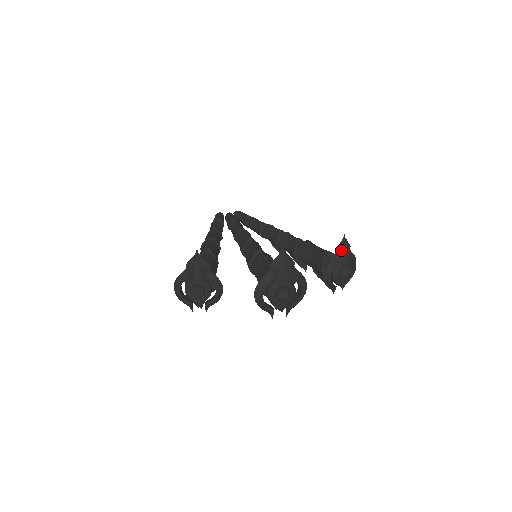
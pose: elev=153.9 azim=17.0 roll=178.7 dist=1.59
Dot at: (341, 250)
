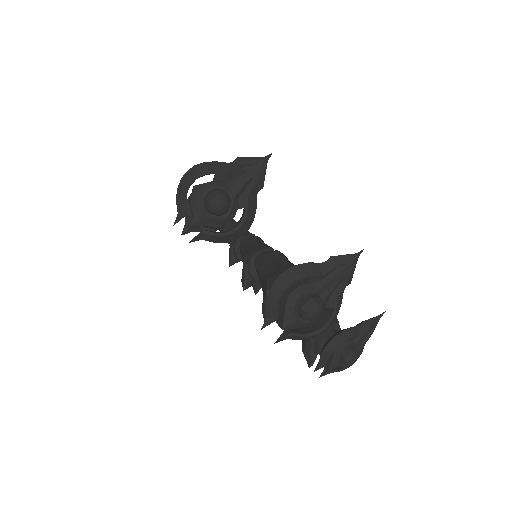
Dot at: (369, 326)
